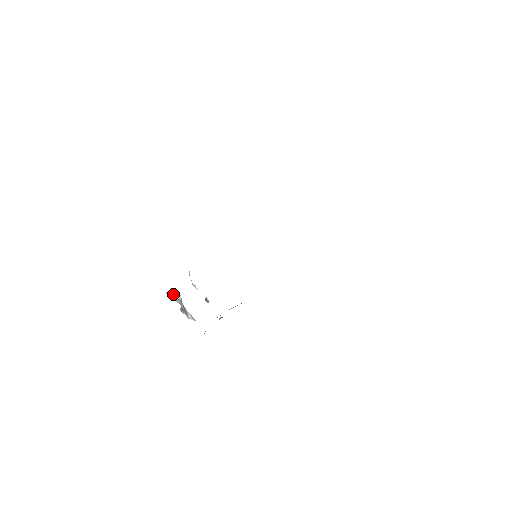
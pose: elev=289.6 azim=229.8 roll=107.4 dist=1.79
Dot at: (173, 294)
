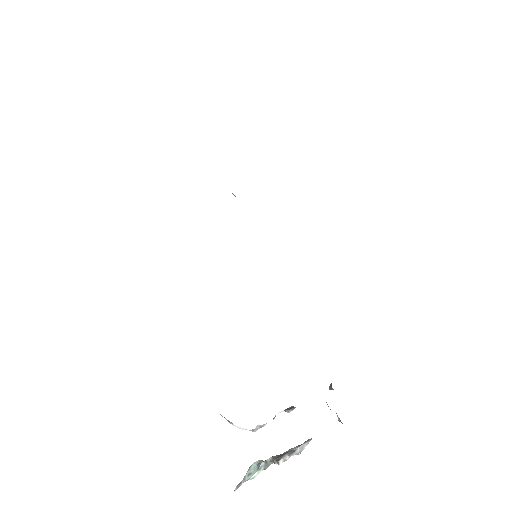
Dot at: (245, 475)
